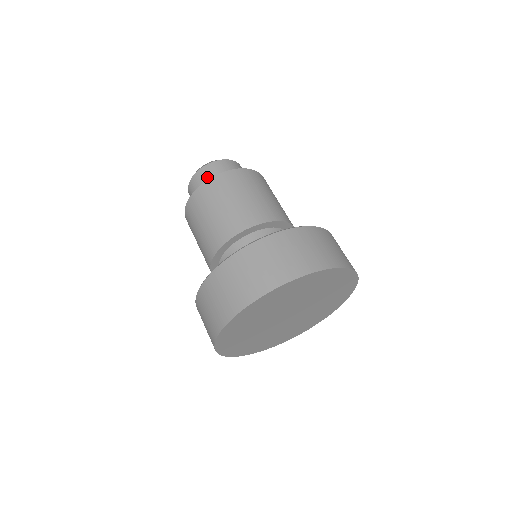
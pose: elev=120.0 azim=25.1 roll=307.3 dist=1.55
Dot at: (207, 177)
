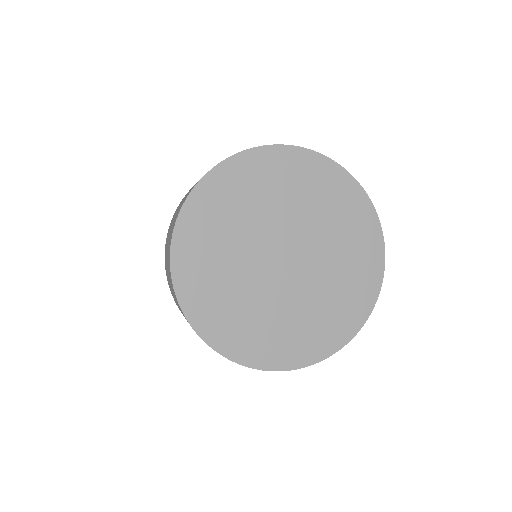
Dot at: occluded
